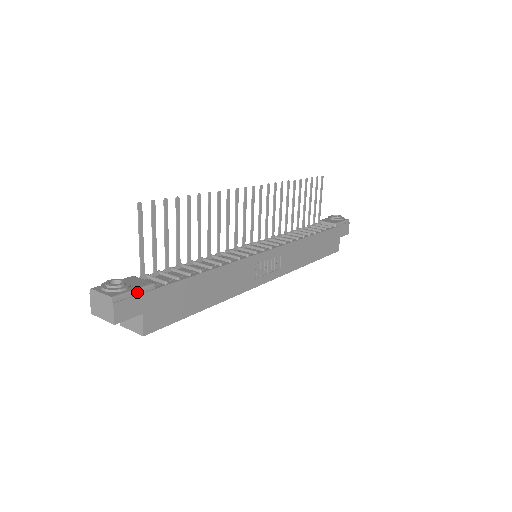
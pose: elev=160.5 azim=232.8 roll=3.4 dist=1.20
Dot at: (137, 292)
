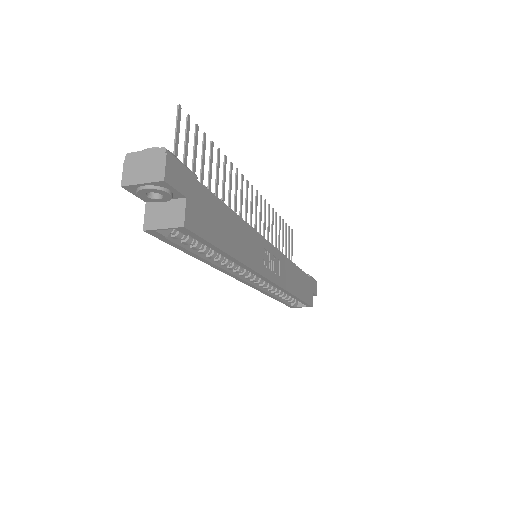
Dot at: (184, 167)
